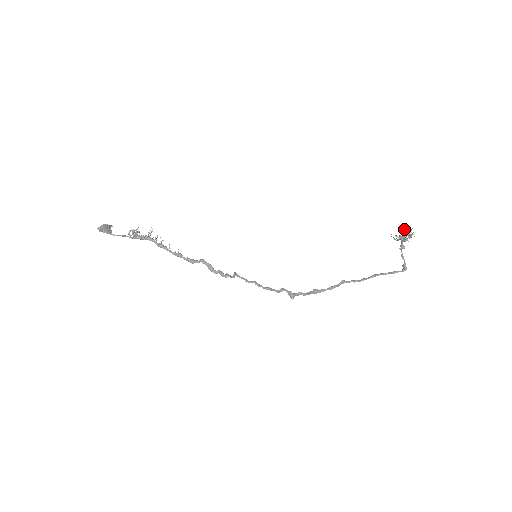
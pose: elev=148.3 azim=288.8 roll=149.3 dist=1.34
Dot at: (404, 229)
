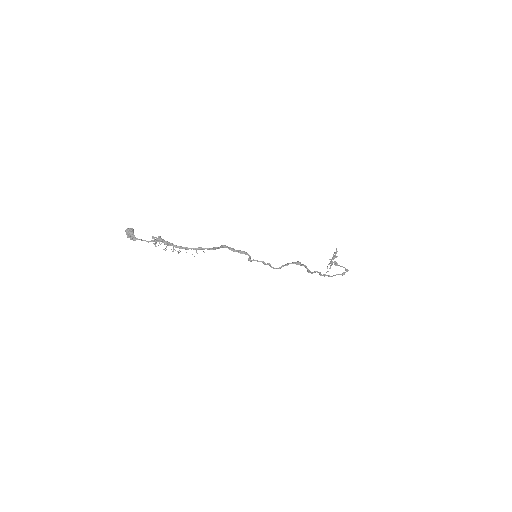
Dot at: occluded
